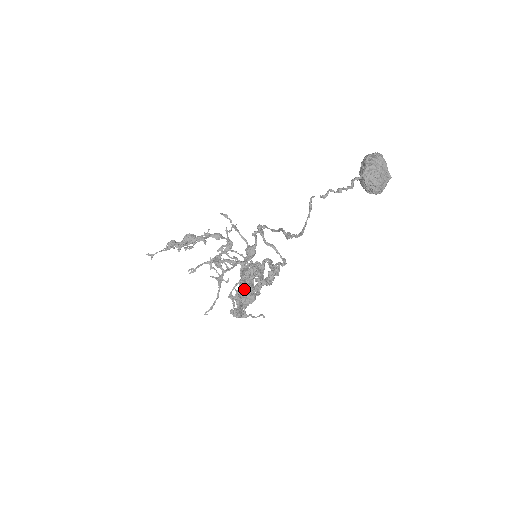
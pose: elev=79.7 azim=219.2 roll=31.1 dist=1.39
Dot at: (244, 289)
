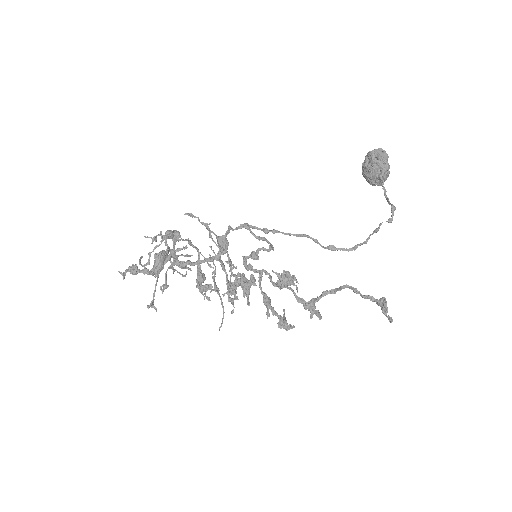
Dot at: (315, 312)
